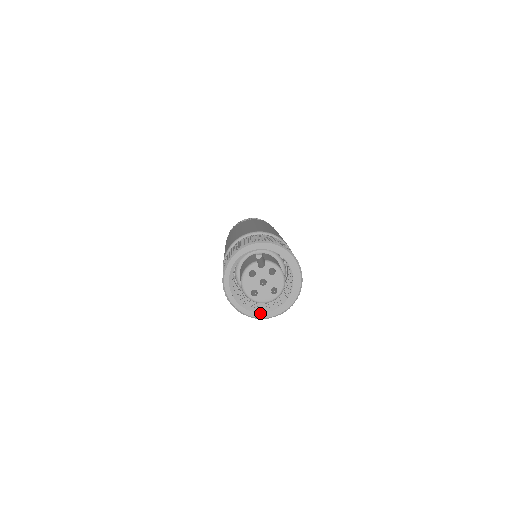
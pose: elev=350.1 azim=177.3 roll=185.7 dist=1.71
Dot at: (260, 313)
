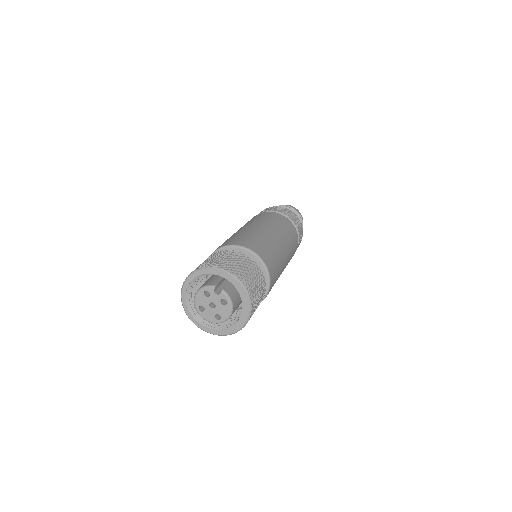
Dot at: (201, 325)
